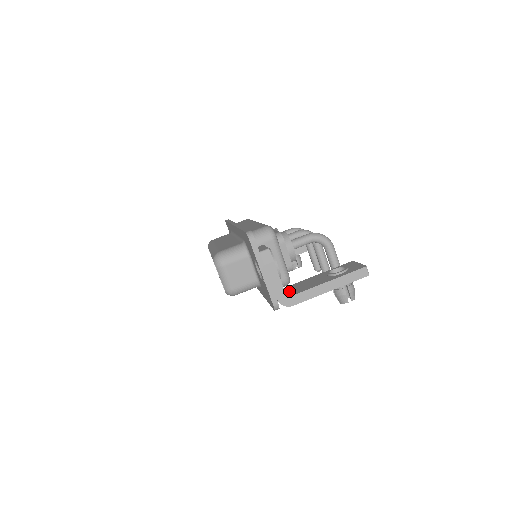
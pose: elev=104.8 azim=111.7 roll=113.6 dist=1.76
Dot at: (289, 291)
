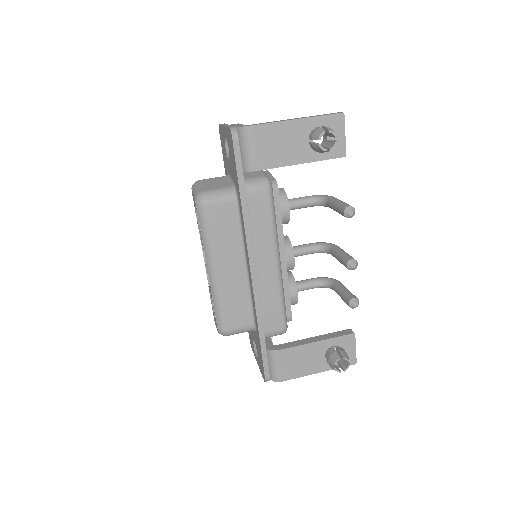
Dot at: occluded
